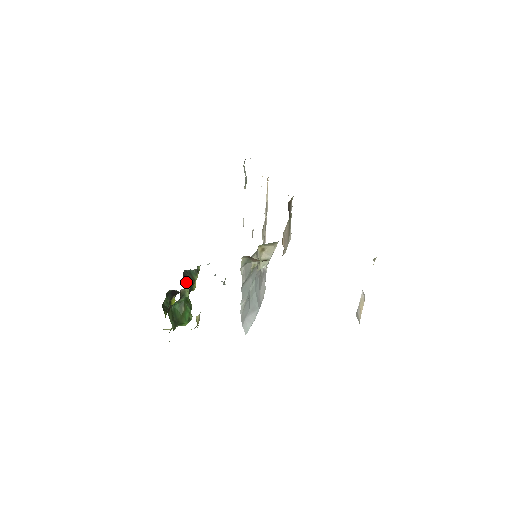
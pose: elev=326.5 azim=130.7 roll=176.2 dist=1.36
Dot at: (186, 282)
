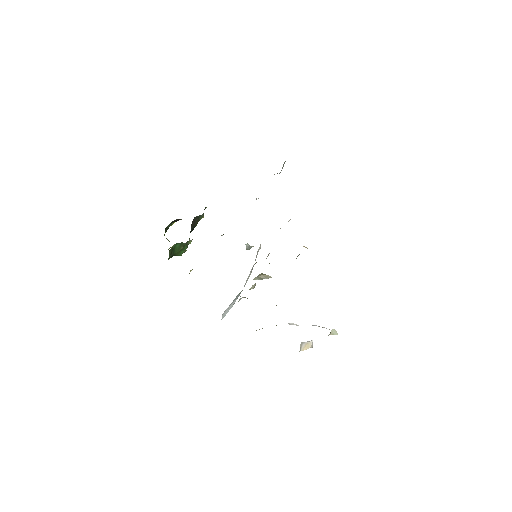
Dot at: (192, 225)
